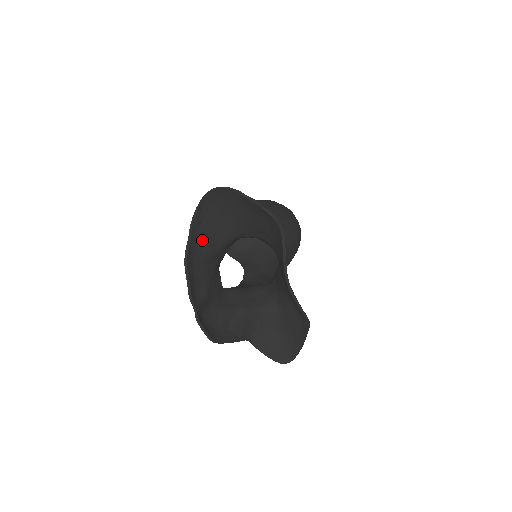
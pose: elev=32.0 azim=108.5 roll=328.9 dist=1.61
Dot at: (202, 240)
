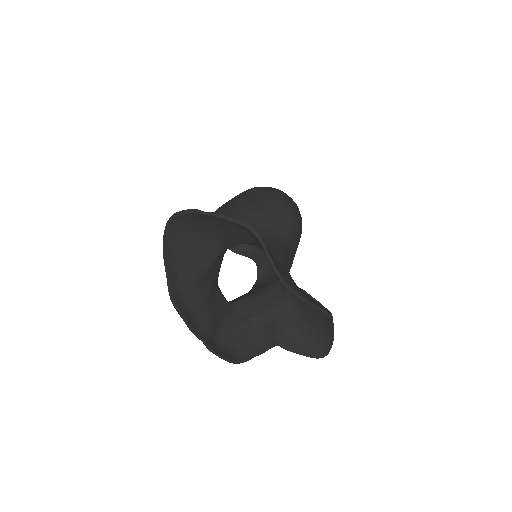
Dot at: (183, 271)
